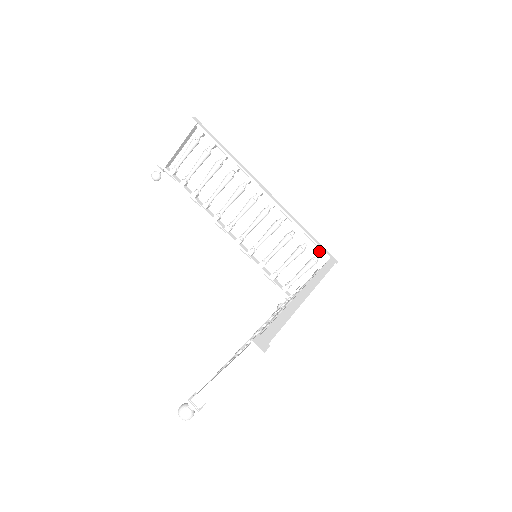
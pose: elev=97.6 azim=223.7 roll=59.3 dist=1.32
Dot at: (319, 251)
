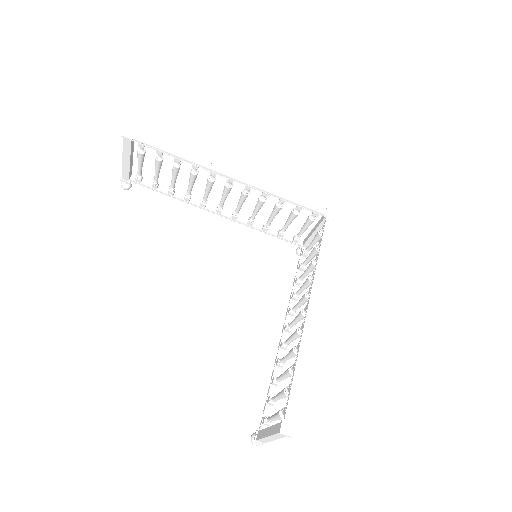
Dot at: (313, 212)
